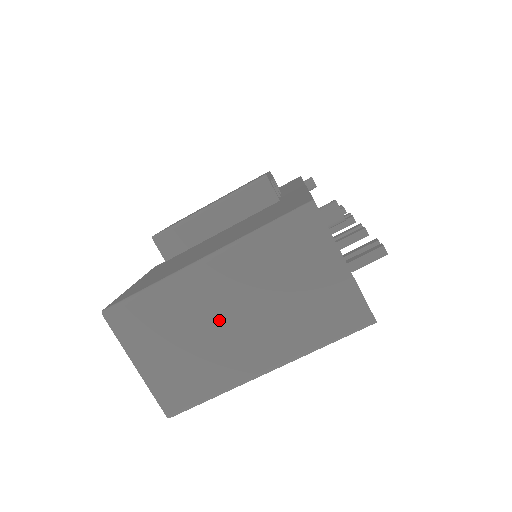
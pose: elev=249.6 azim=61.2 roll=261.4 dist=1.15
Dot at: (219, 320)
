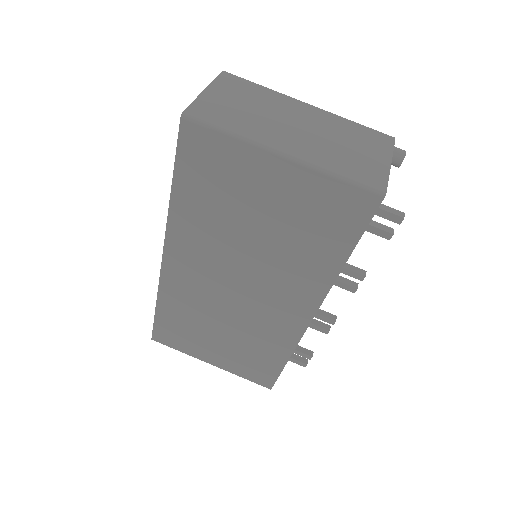
Dot at: (285, 119)
